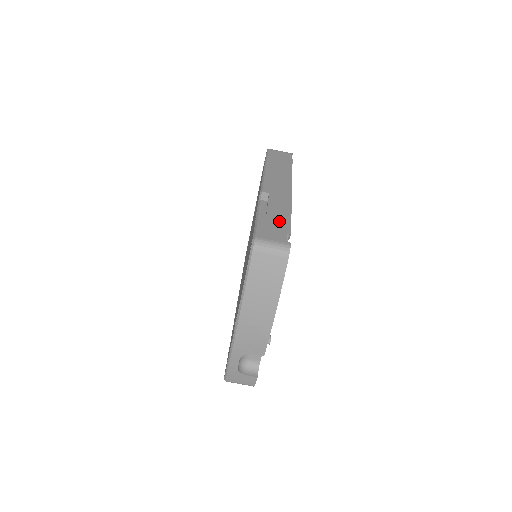
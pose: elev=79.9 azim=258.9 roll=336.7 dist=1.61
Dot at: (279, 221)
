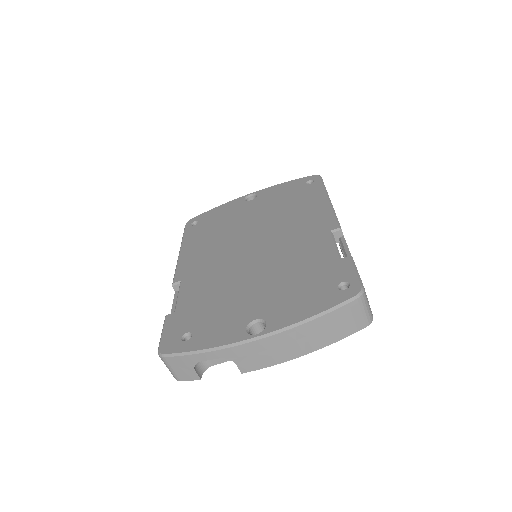
Dot at: occluded
